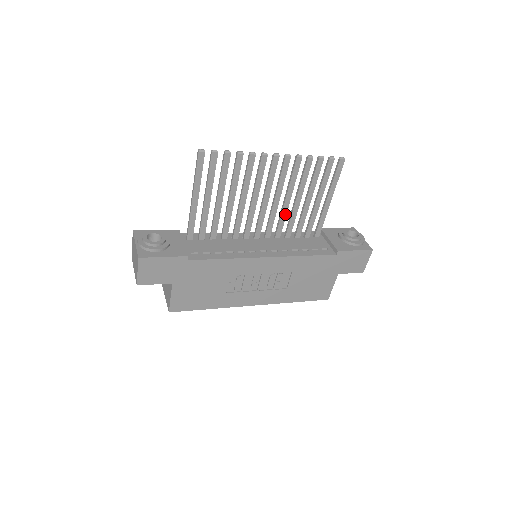
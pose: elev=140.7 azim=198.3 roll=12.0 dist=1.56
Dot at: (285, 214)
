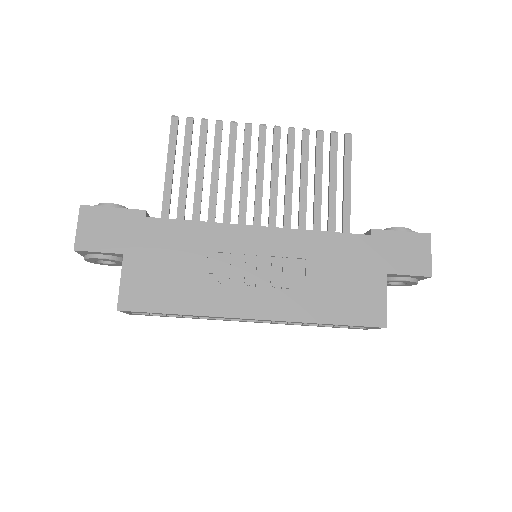
Dot at: (290, 203)
